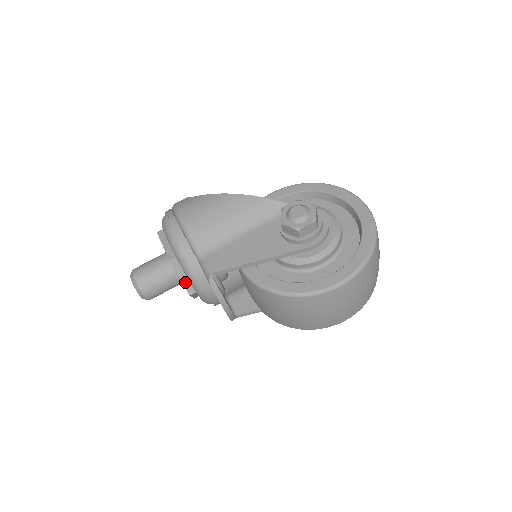
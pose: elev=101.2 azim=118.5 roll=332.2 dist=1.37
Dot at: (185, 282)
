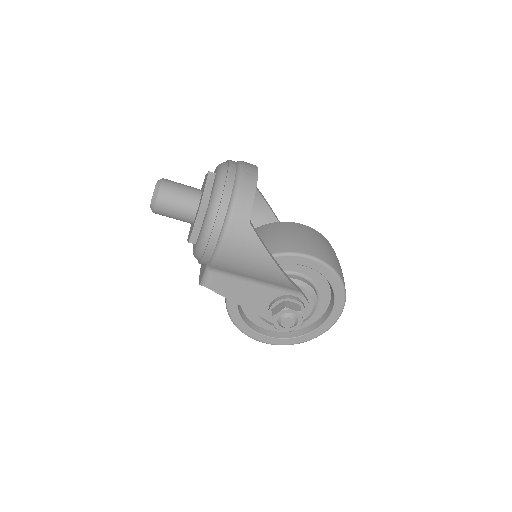
Dot at: occluded
